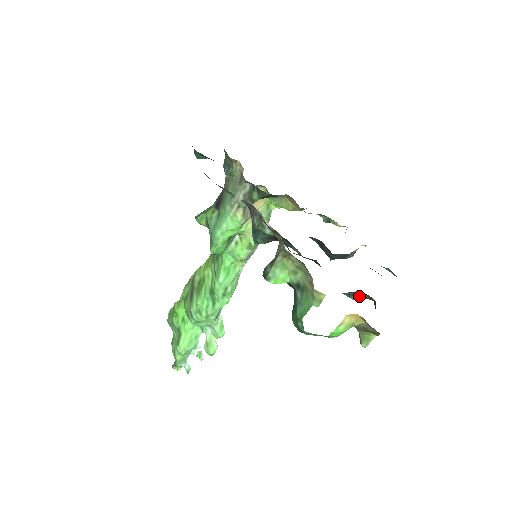
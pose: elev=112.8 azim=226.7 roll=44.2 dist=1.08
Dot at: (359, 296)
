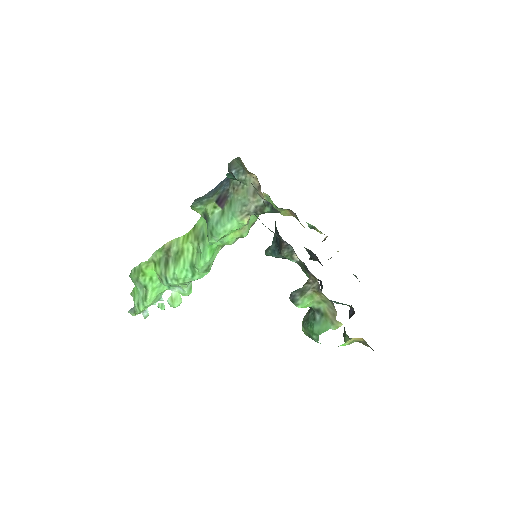
Dot at: (342, 304)
